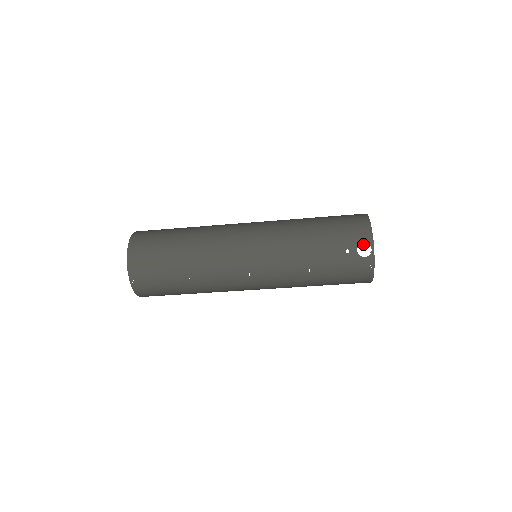
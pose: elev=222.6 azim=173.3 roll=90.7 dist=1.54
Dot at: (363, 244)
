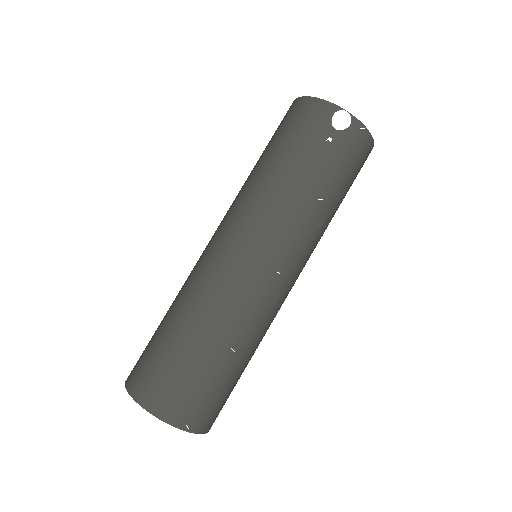
Dot at: (334, 116)
